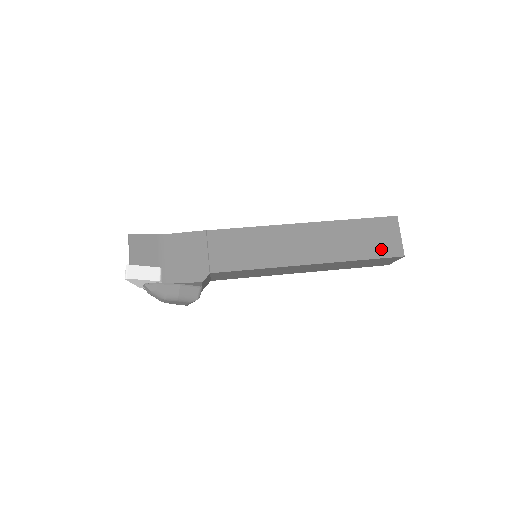
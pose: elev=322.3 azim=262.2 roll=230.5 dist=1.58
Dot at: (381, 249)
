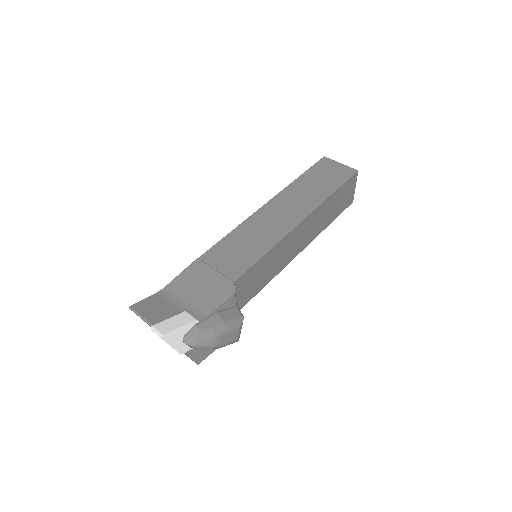
Dot at: (339, 178)
